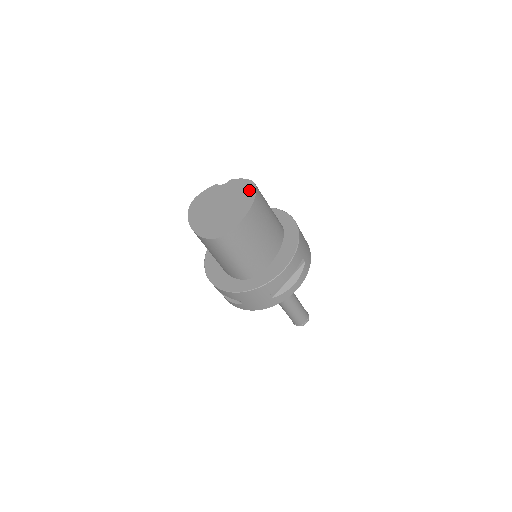
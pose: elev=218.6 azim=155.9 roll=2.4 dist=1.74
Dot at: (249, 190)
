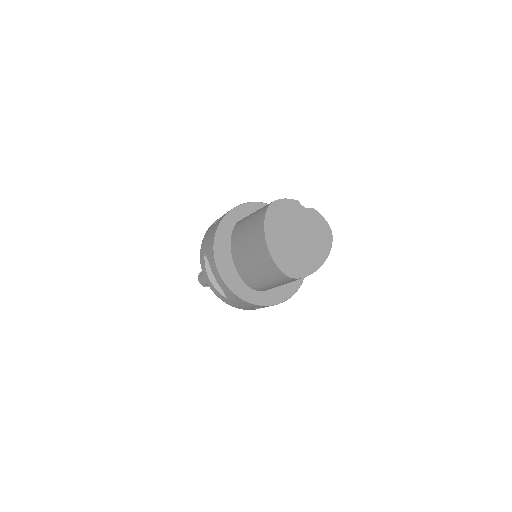
Dot at: (327, 239)
